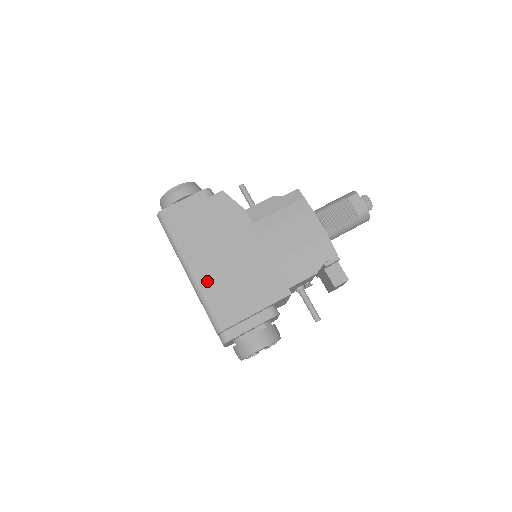
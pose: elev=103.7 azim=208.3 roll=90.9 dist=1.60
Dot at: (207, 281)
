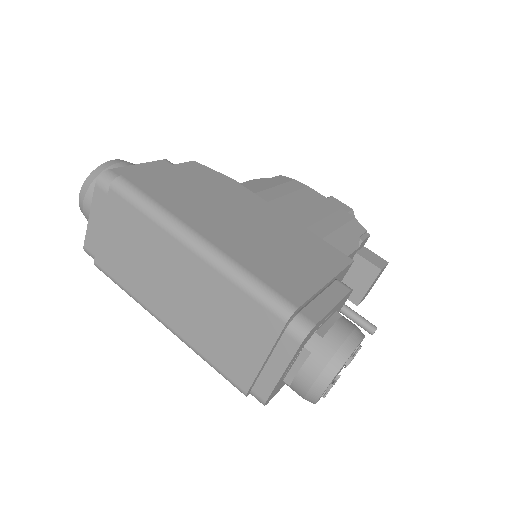
Dot at: (230, 246)
